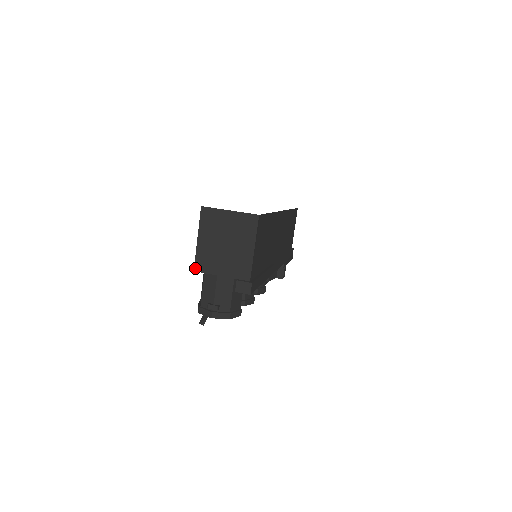
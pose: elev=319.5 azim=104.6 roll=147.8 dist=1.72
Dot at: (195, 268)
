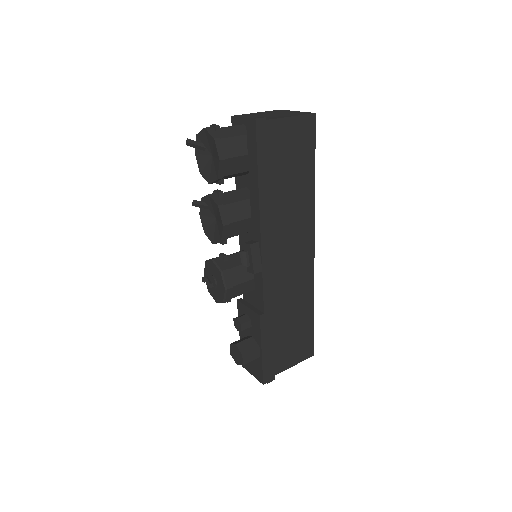
Dot at: (234, 116)
